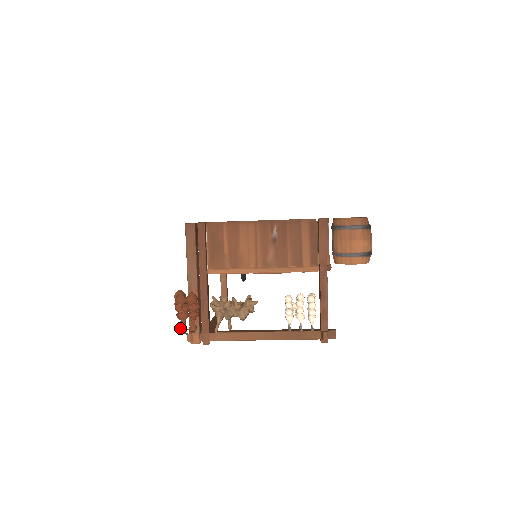
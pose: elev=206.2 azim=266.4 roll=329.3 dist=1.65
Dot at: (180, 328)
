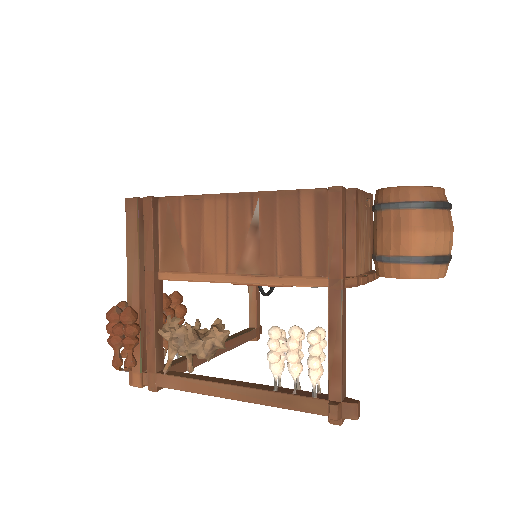
Dot at: (112, 360)
